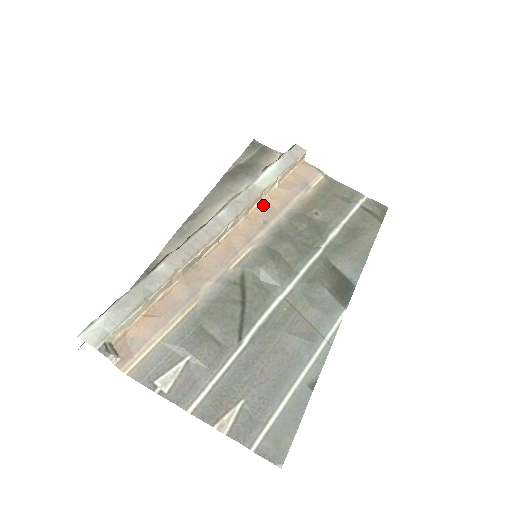
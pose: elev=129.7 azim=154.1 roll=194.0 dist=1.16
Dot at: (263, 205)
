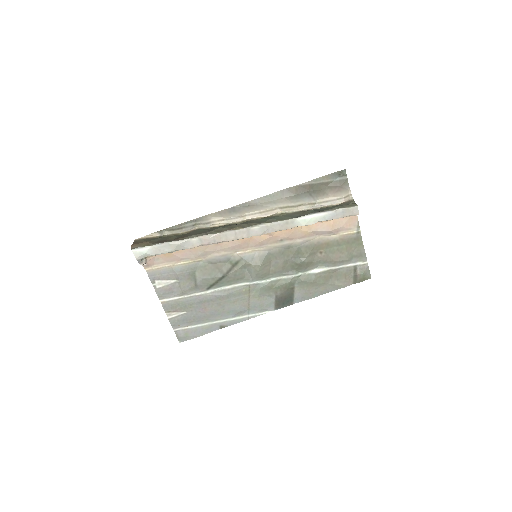
Dot at: (291, 230)
